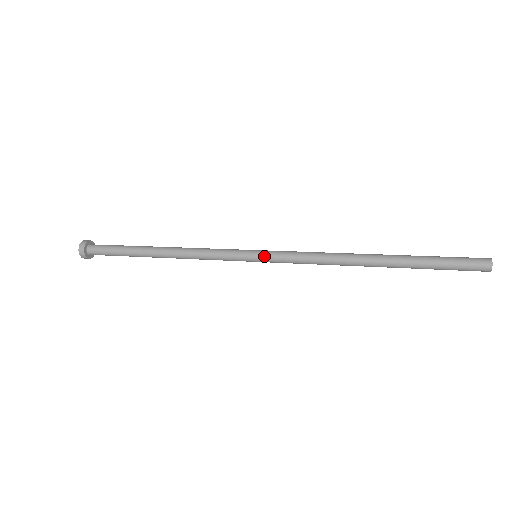
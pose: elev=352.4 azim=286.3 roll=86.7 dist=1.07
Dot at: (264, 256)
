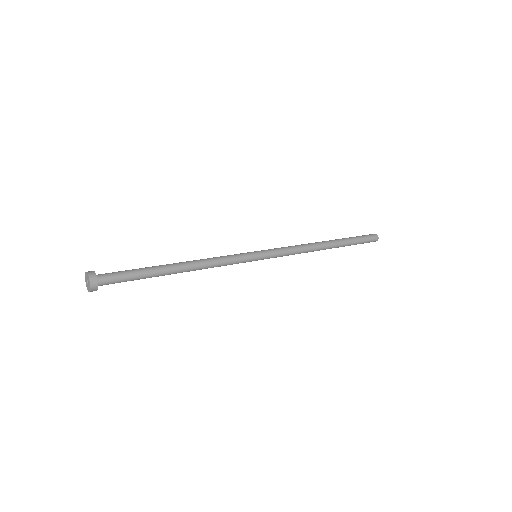
Dot at: (265, 255)
